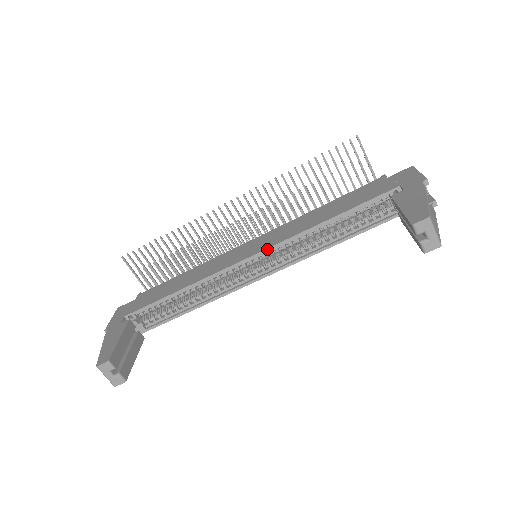
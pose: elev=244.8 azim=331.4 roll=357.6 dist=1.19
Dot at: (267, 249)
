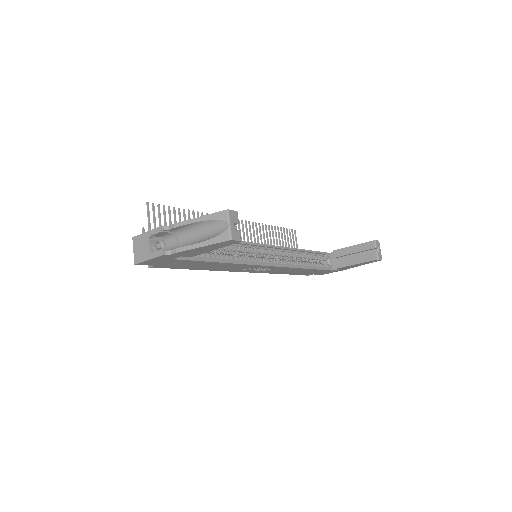
Dot at: (276, 246)
